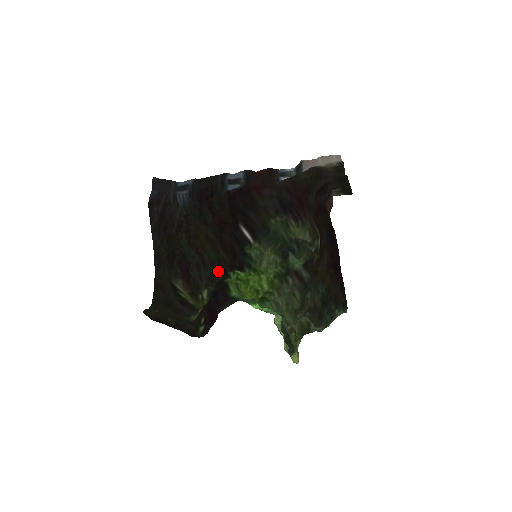
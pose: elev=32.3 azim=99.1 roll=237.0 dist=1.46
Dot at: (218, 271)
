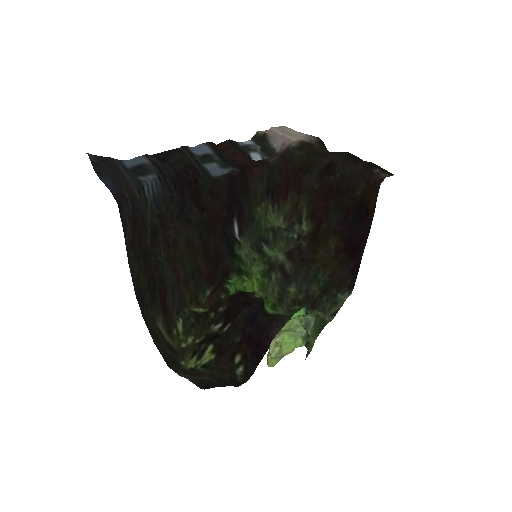
Dot at: (188, 288)
